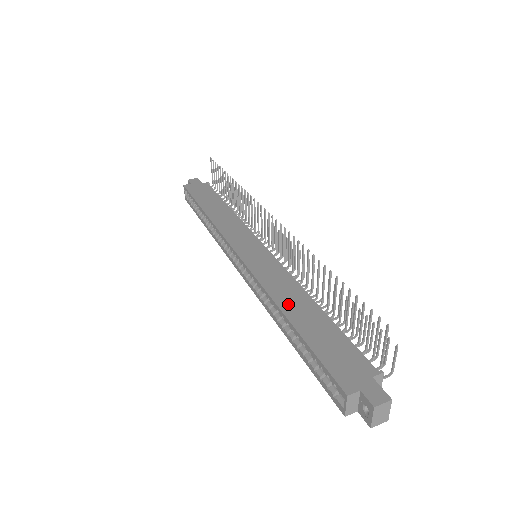
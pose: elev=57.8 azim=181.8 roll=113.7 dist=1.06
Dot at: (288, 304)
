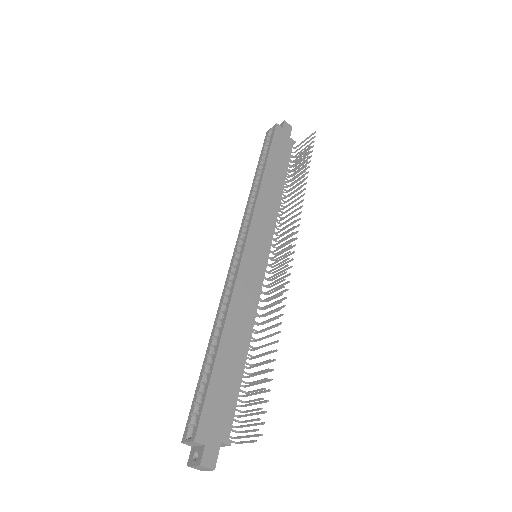
Dot at: (232, 329)
